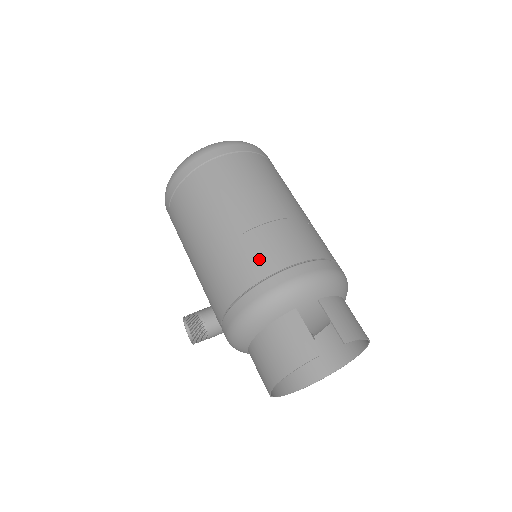
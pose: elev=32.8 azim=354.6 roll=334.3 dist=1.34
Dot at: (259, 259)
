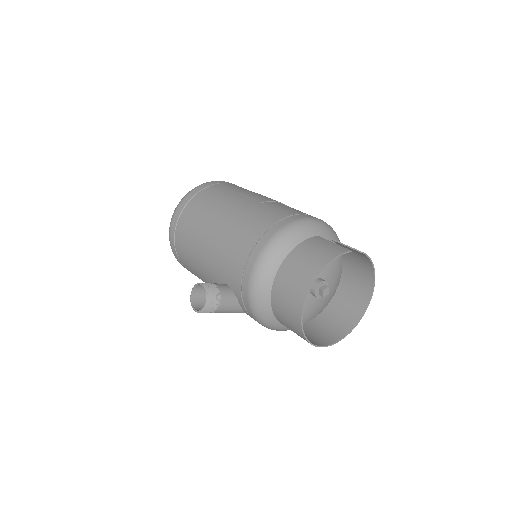
Dot at: (281, 210)
